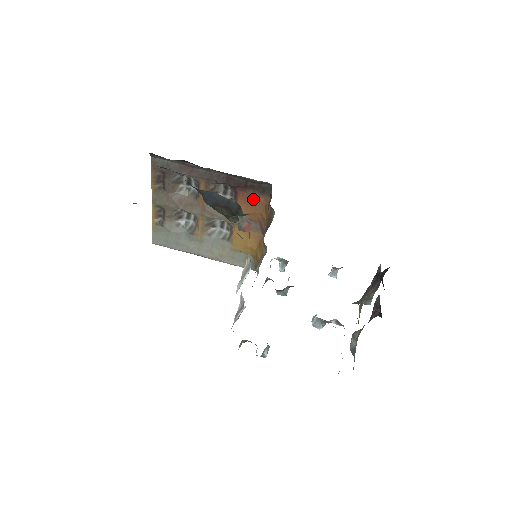
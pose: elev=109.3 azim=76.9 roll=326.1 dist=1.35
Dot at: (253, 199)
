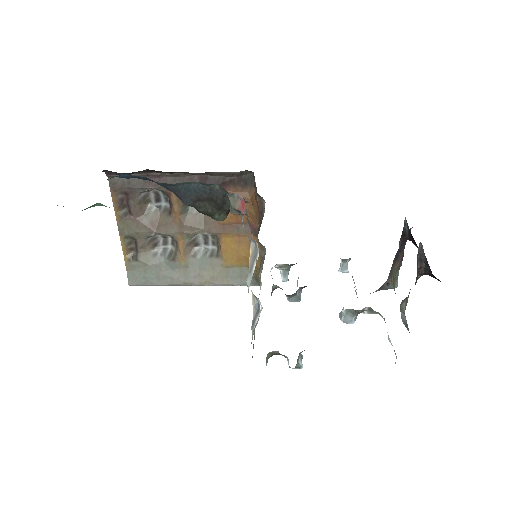
Dot at: occluded
